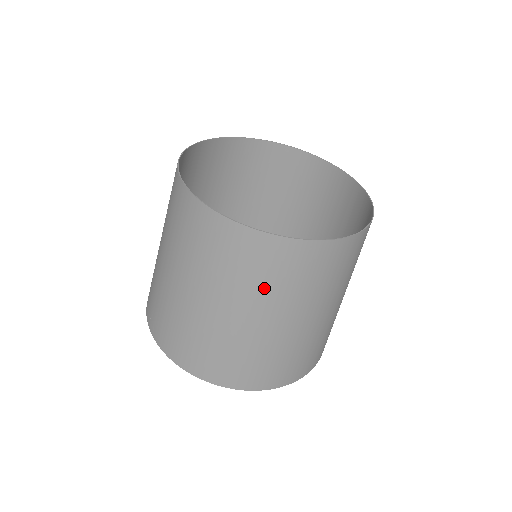
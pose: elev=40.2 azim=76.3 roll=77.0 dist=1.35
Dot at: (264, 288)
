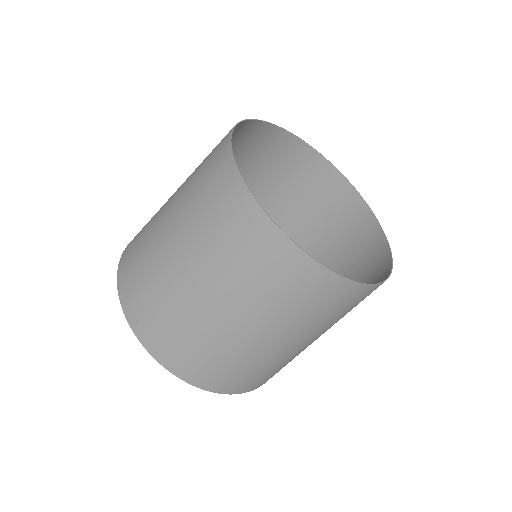
Dot at: (324, 321)
